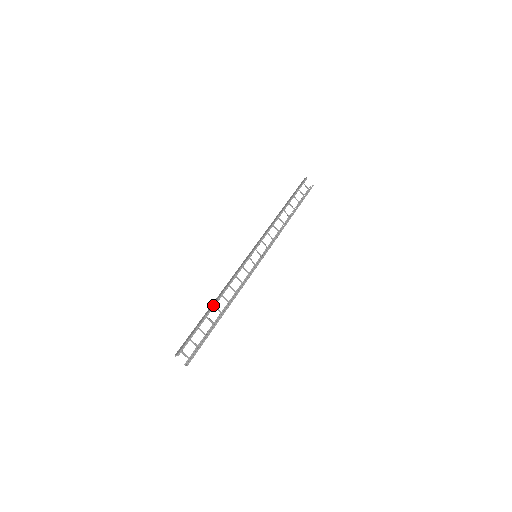
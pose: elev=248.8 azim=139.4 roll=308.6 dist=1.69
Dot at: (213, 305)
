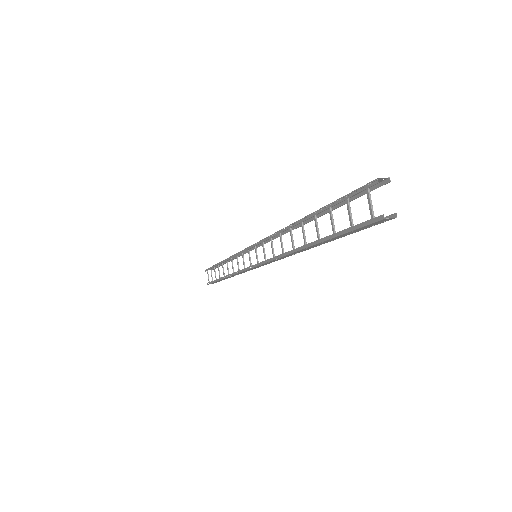
Dot at: occluded
